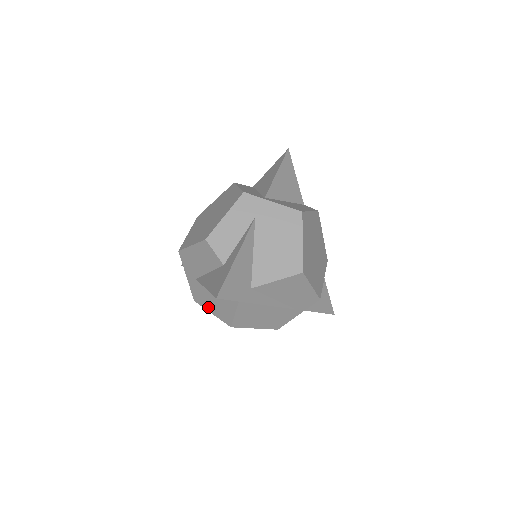
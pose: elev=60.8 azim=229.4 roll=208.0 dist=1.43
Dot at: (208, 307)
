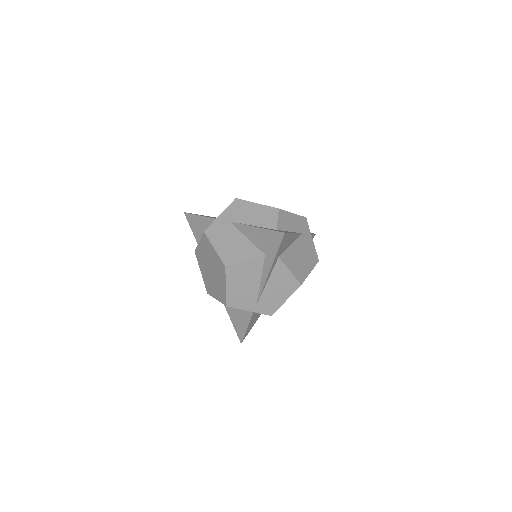
Dot at: (216, 243)
